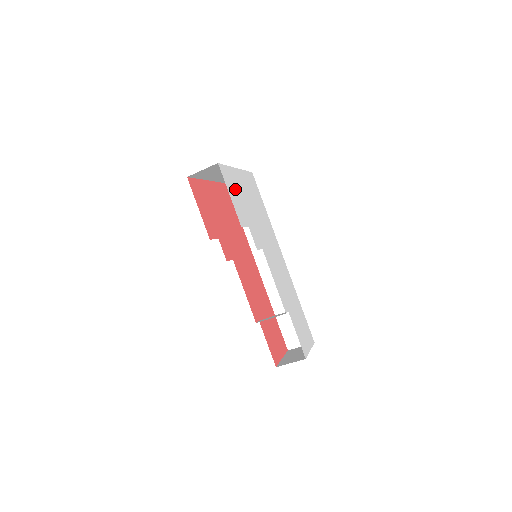
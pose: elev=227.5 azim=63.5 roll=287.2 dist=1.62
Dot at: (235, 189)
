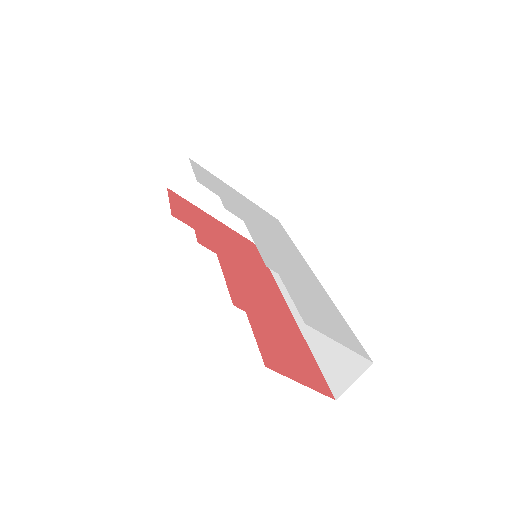
Dot at: (213, 181)
